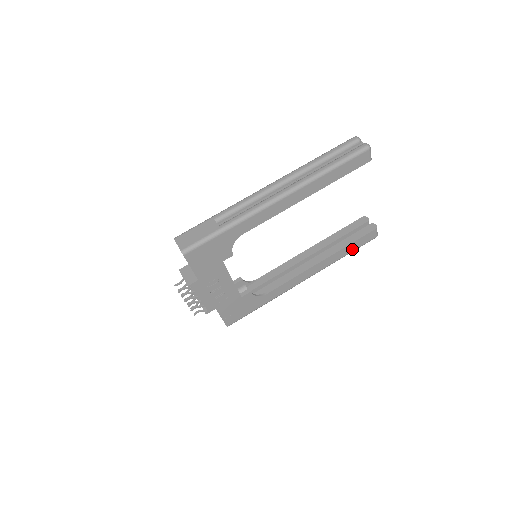
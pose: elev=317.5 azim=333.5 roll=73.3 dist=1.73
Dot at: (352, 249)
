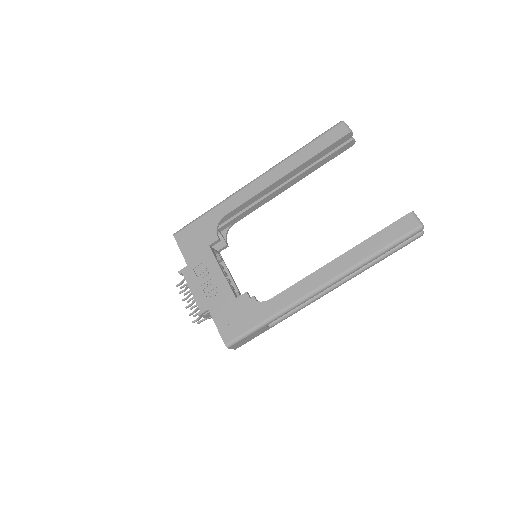
Dot at: (382, 243)
